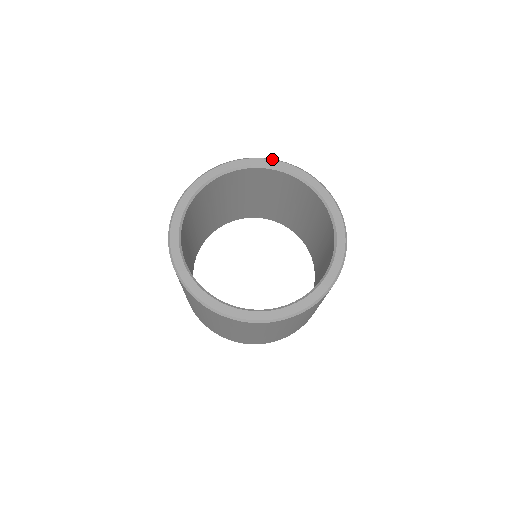
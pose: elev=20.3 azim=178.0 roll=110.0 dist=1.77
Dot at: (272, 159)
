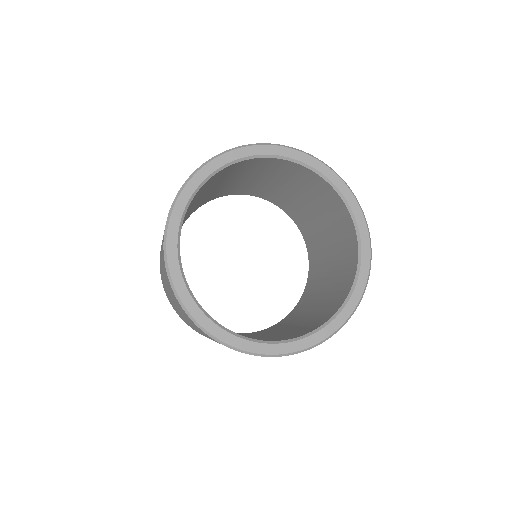
Dot at: occluded
